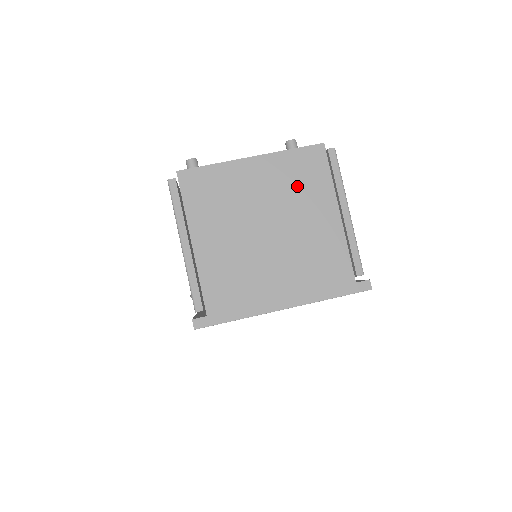
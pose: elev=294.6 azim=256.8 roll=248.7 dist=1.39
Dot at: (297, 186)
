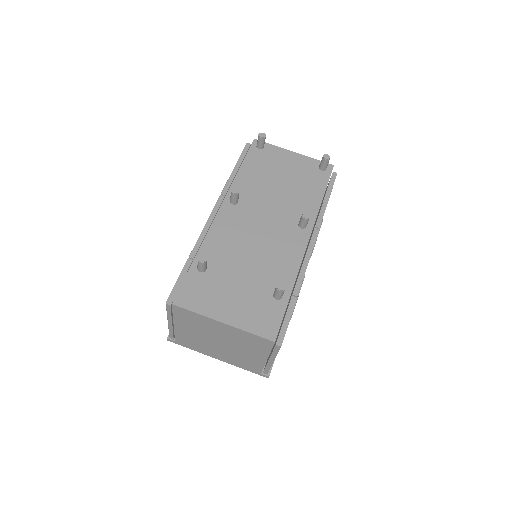
Dot at: (247, 343)
